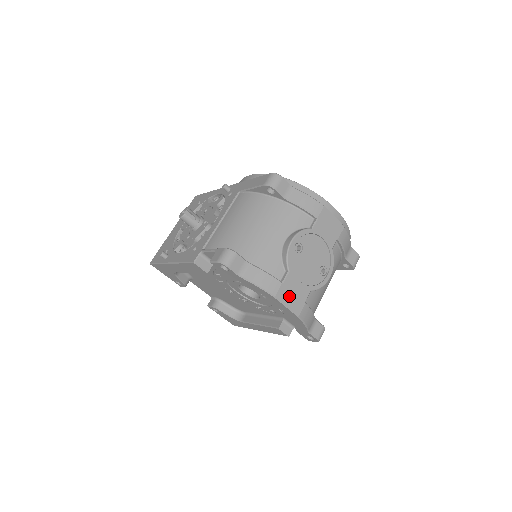
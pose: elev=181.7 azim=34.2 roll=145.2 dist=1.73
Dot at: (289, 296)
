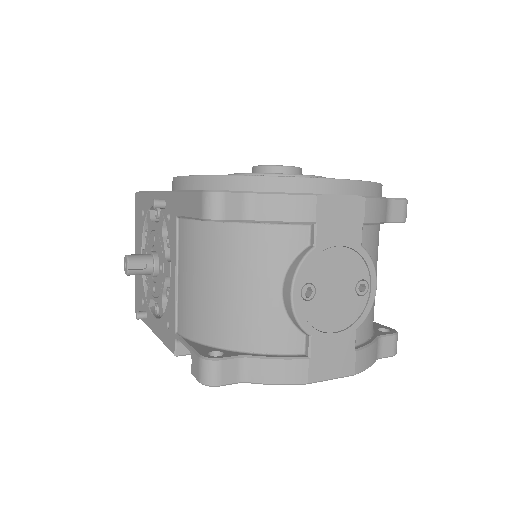
Dot at: (328, 365)
